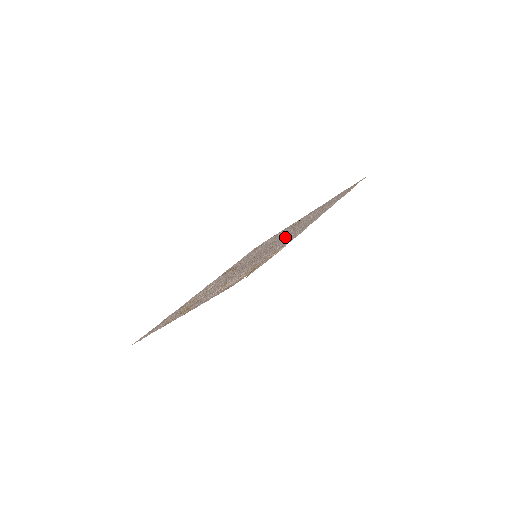
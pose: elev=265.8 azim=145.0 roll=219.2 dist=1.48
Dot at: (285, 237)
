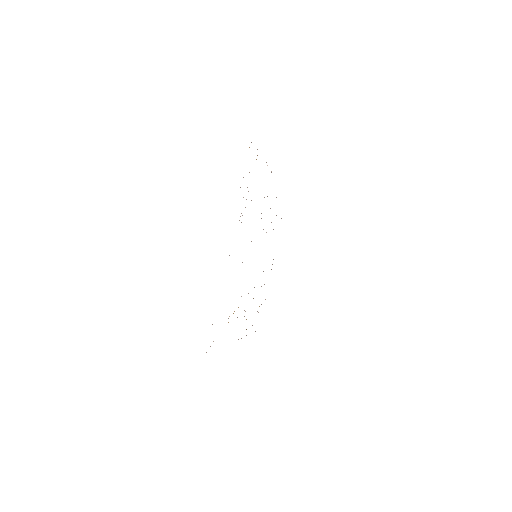
Dot at: occluded
